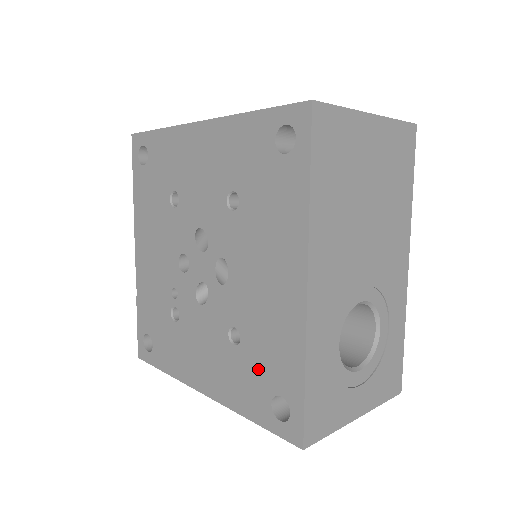
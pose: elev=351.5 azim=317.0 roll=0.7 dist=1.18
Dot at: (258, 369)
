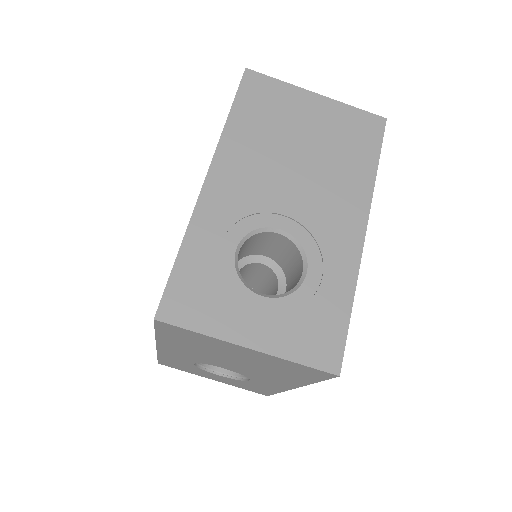
Dot at: occluded
